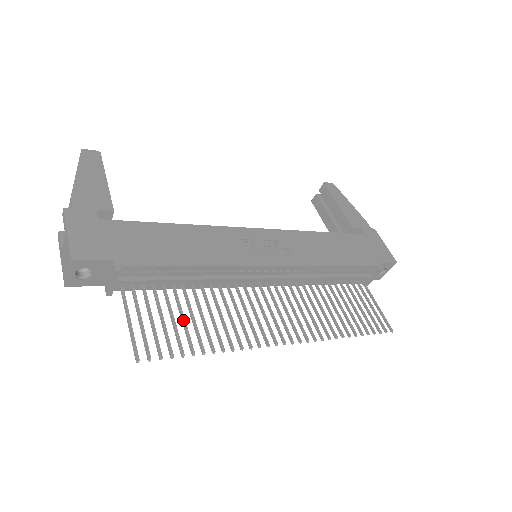
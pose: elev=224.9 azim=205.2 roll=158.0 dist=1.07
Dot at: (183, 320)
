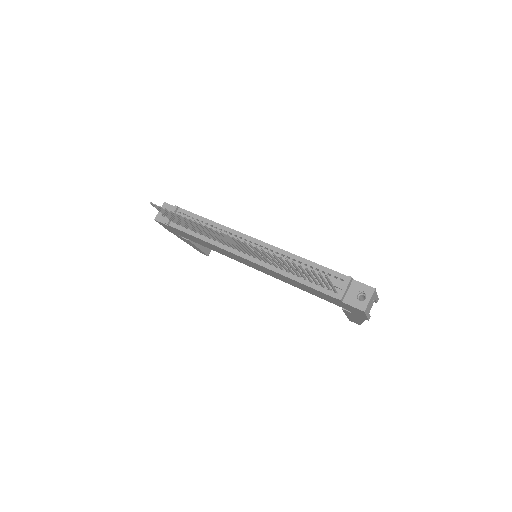
Dot at: occluded
